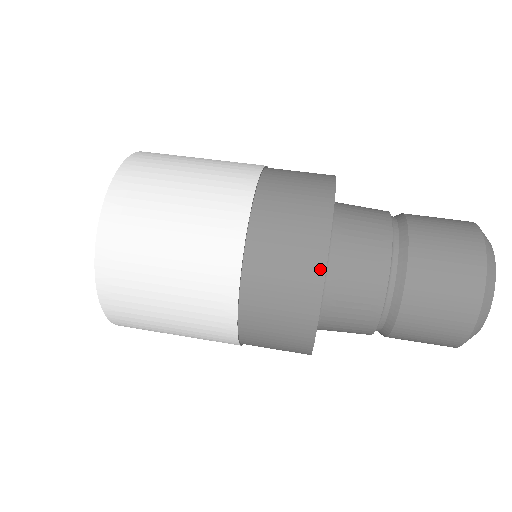
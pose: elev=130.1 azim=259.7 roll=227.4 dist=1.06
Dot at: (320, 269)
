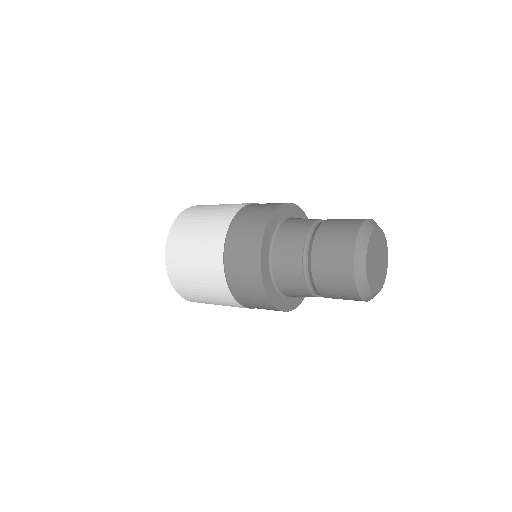
Dot at: occluded
